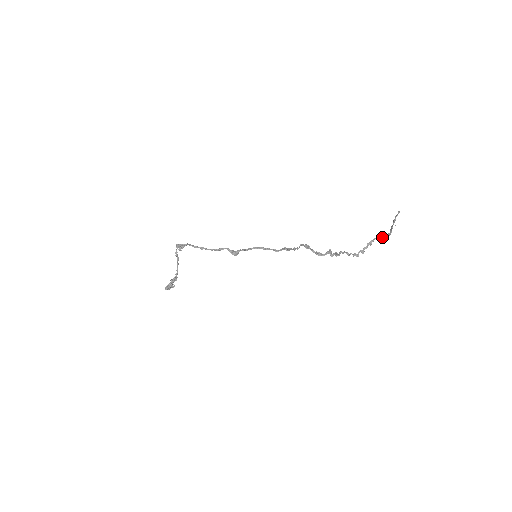
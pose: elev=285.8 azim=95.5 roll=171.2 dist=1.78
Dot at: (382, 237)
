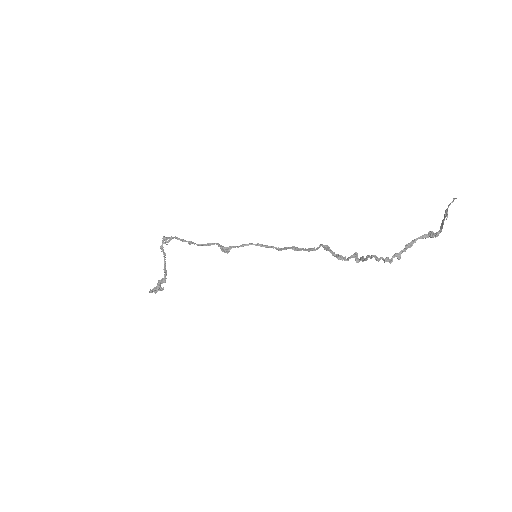
Dot at: (429, 236)
